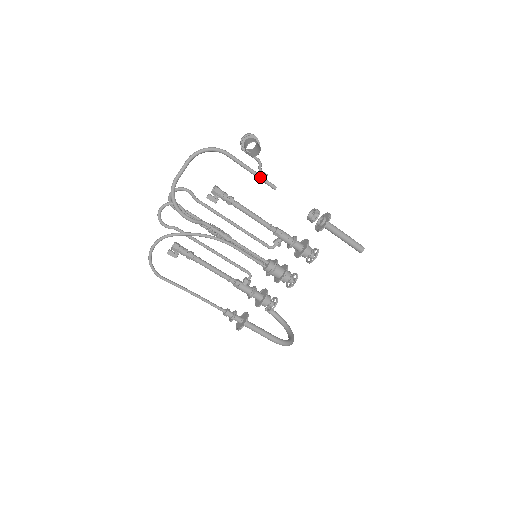
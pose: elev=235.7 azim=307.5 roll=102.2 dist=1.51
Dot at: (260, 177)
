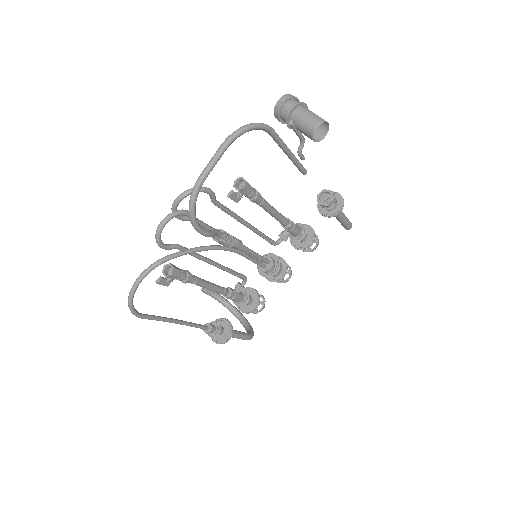
Dot at: (297, 161)
